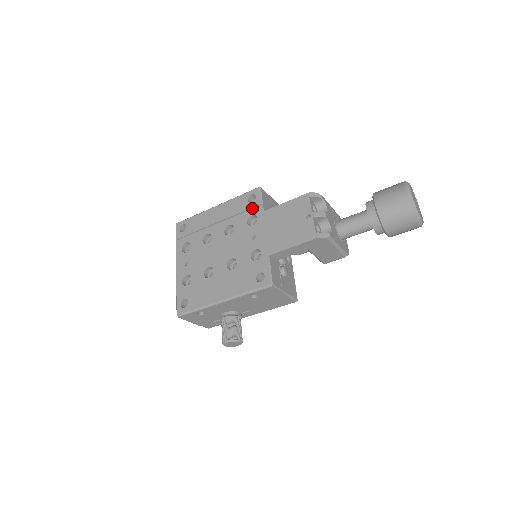
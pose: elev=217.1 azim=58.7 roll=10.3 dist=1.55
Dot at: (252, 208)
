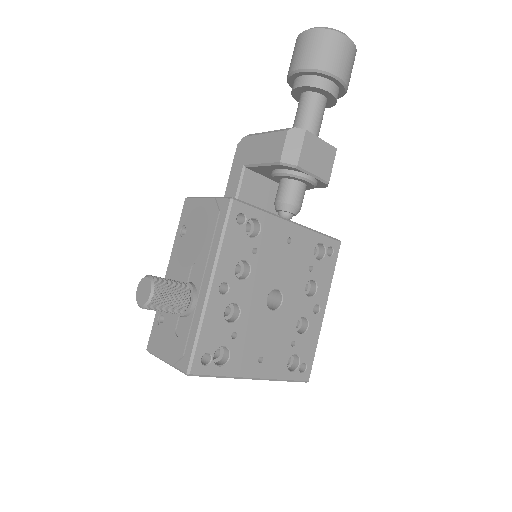
Dot at: occluded
